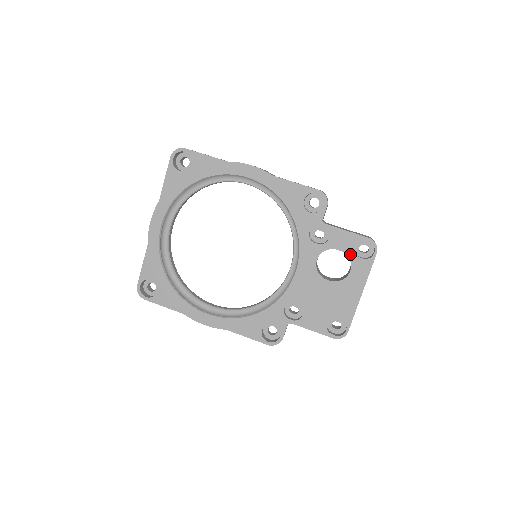
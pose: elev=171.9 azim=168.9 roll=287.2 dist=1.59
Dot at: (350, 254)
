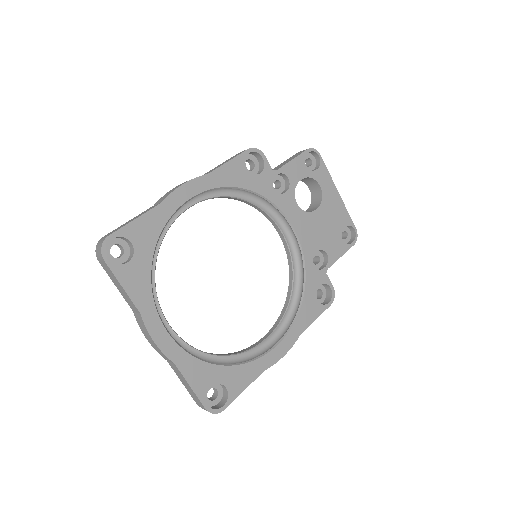
Dot at: (309, 174)
